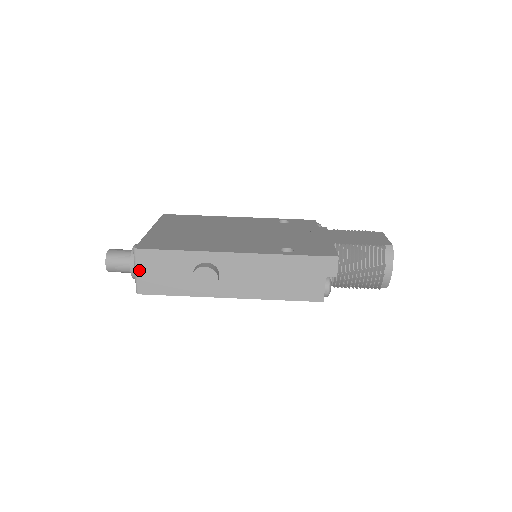
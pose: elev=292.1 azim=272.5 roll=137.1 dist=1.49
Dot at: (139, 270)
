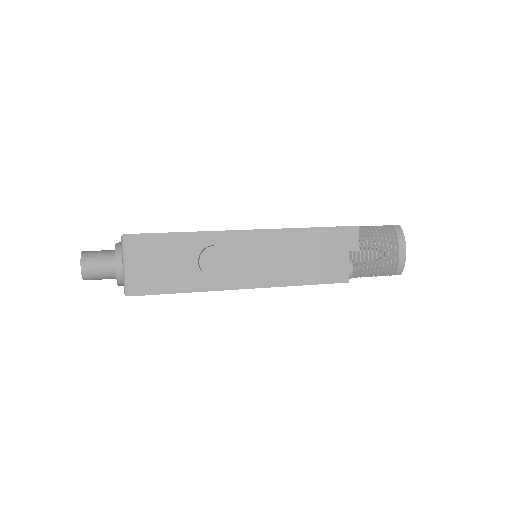
Dot at: (129, 263)
